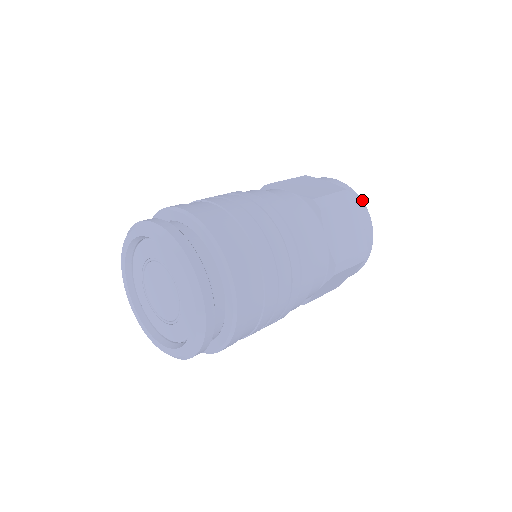
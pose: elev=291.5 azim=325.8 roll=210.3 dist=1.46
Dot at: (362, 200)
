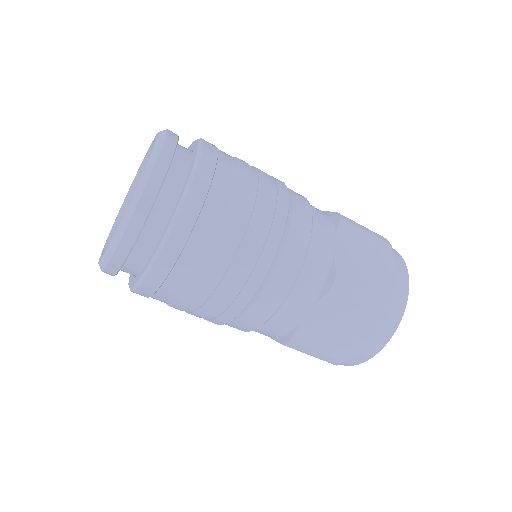
Dot at: occluded
